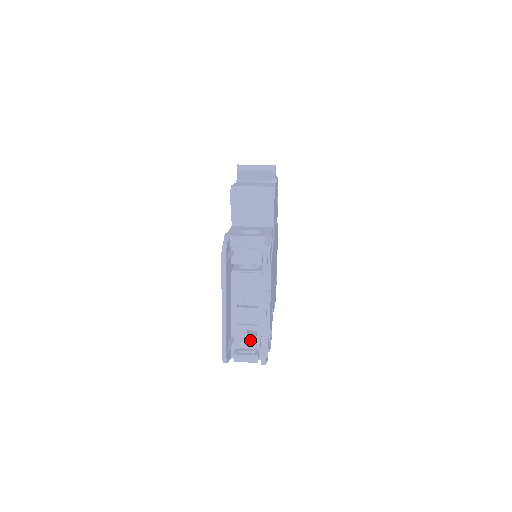
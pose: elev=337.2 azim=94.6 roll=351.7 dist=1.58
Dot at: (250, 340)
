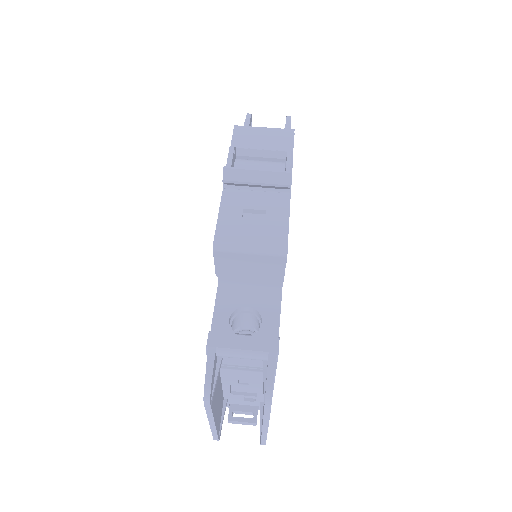
Dot at: (247, 402)
